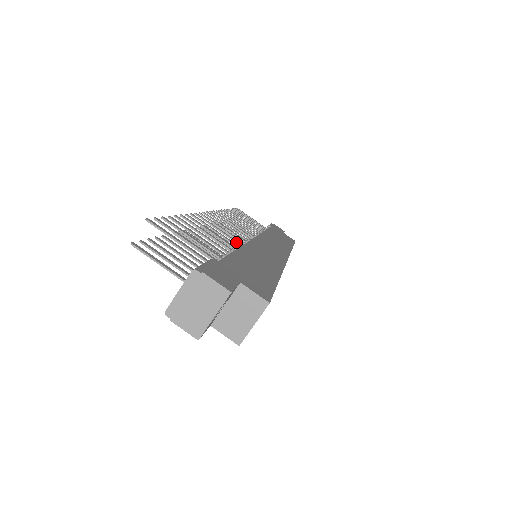
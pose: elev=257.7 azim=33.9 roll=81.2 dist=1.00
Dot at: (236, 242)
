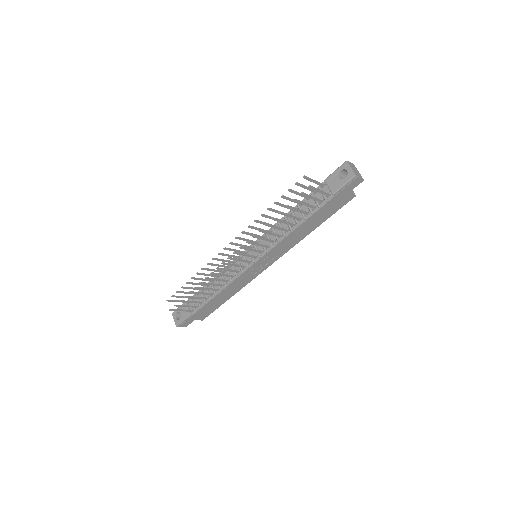
Dot at: (268, 231)
